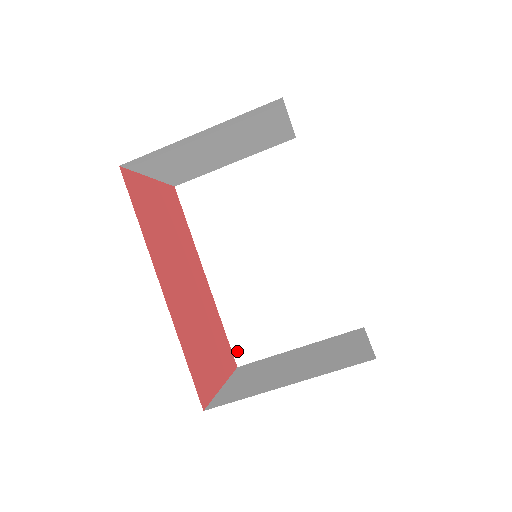
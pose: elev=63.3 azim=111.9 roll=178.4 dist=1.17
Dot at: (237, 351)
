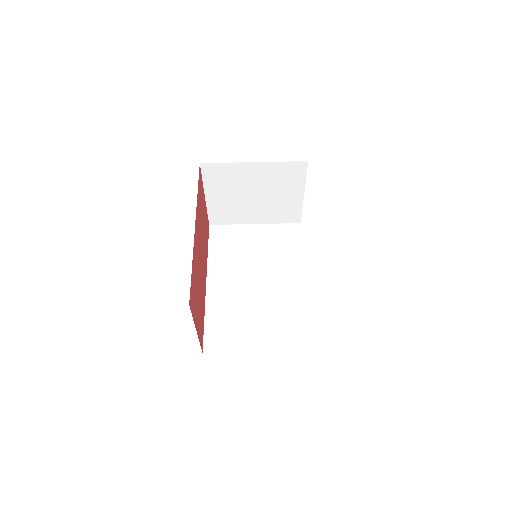
Dot at: (207, 341)
